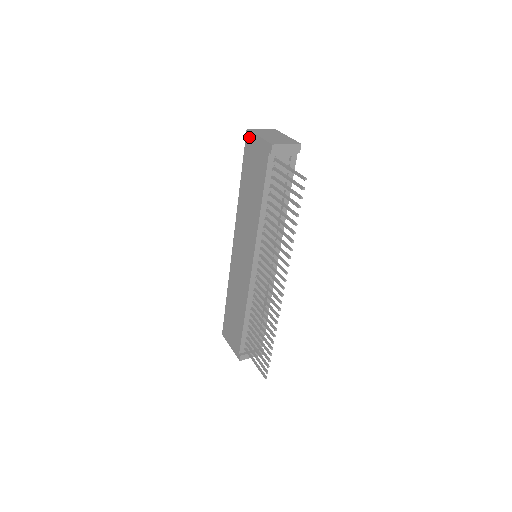
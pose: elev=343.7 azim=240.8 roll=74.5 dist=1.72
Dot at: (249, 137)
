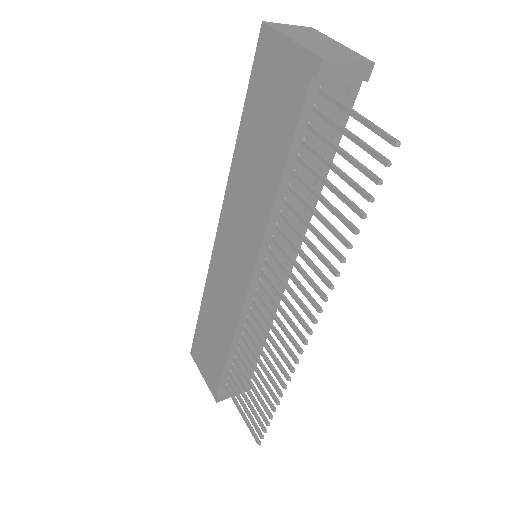
Dot at: (266, 39)
